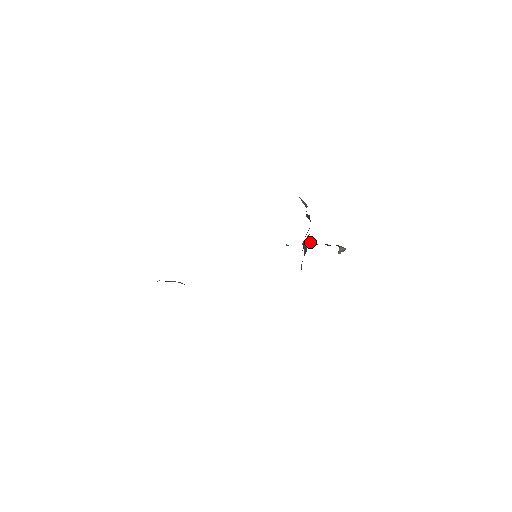
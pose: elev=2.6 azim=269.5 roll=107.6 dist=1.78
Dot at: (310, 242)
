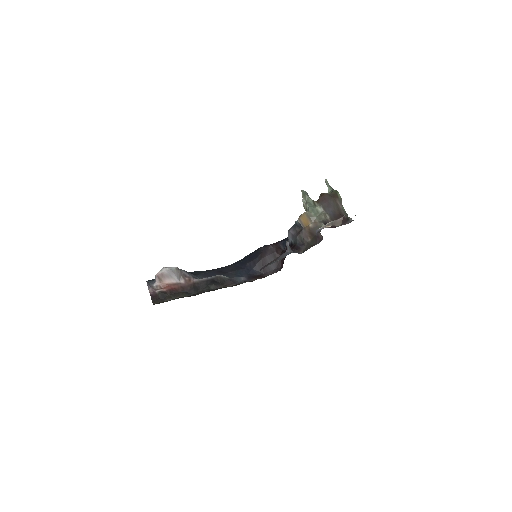
Dot at: (306, 210)
